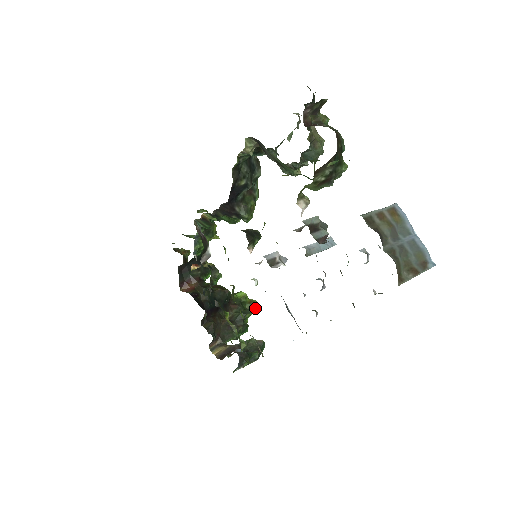
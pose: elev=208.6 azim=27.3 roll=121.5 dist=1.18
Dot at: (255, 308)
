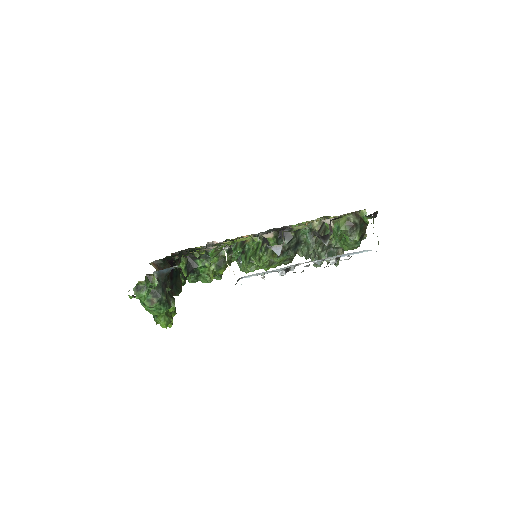
Dot at: (168, 323)
